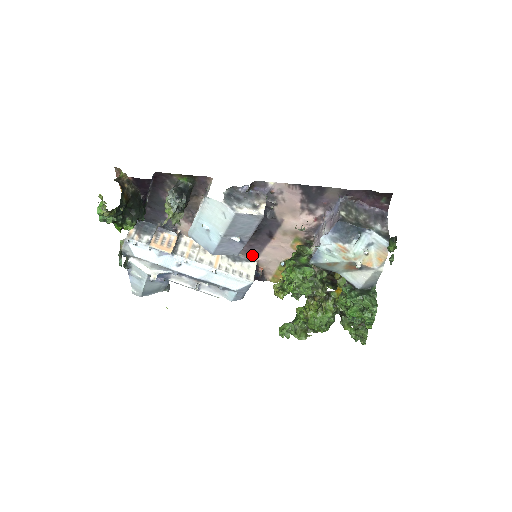
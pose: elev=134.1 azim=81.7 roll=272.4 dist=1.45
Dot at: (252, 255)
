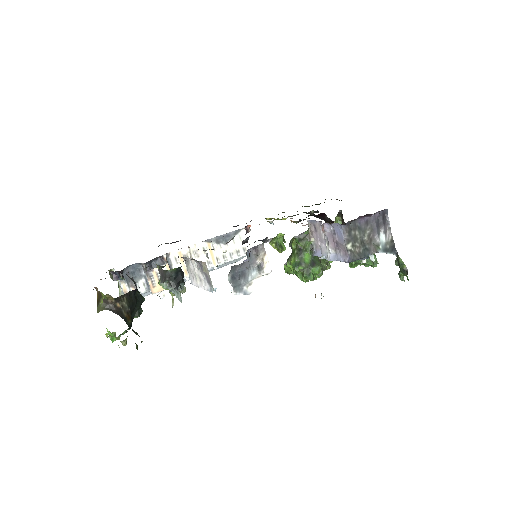
Dot at: occluded
